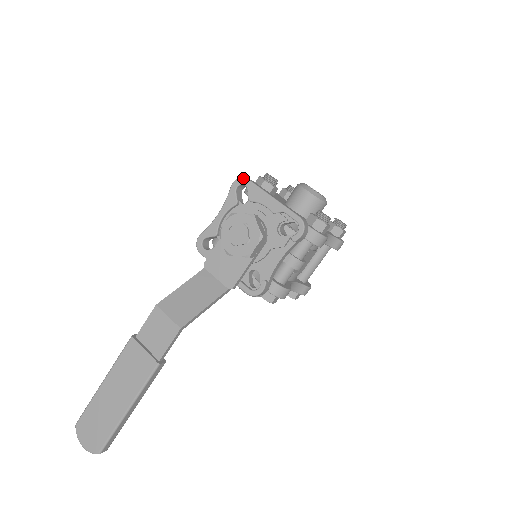
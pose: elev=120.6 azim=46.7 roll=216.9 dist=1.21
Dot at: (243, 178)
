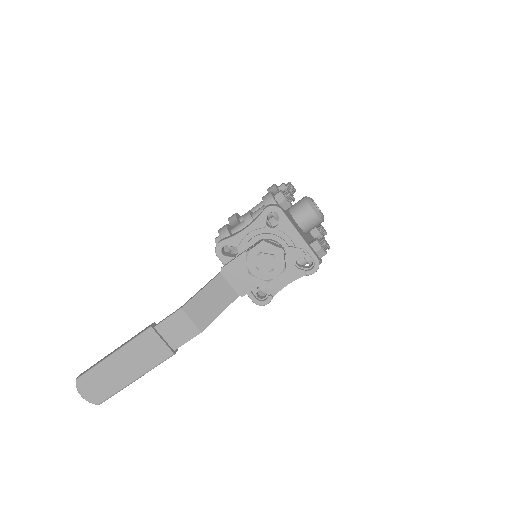
Dot at: (278, 208)
